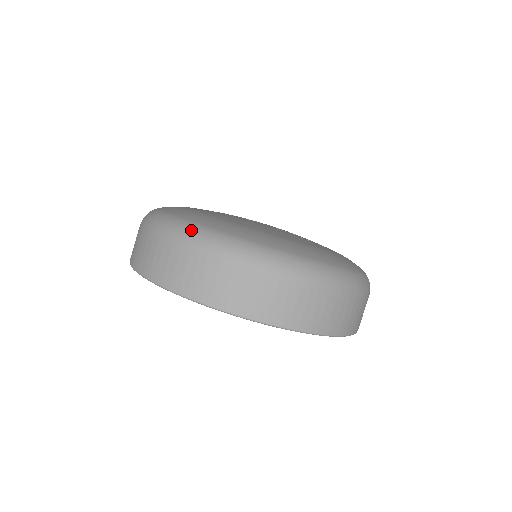
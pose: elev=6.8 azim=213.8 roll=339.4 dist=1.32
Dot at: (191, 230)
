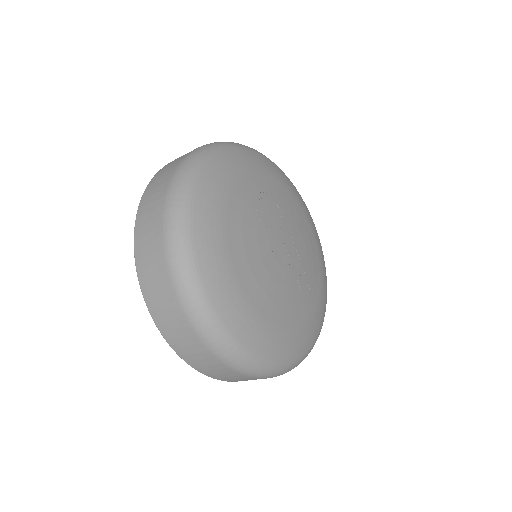
Dot at: (201, 310)
